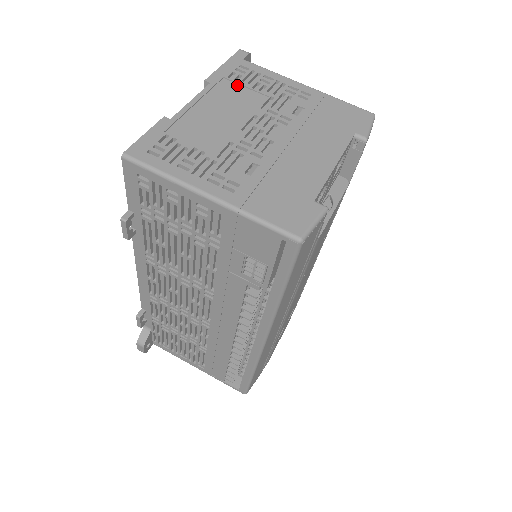
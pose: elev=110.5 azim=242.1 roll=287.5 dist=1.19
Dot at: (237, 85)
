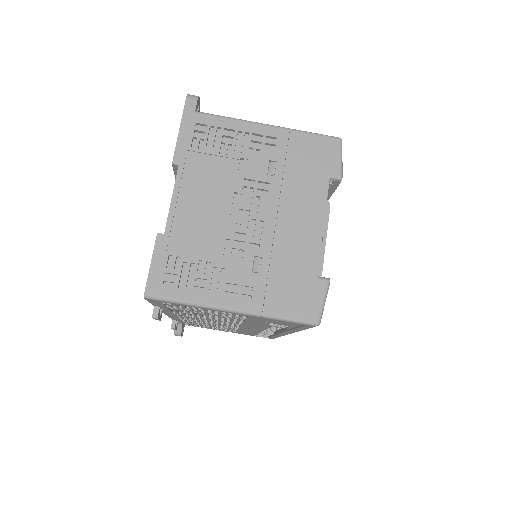
Dot at: (204, 156)
